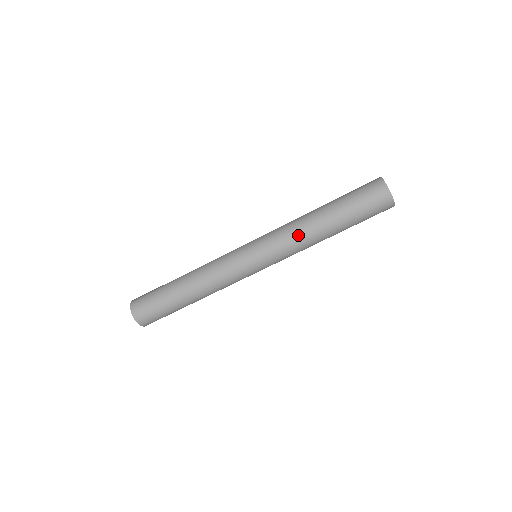
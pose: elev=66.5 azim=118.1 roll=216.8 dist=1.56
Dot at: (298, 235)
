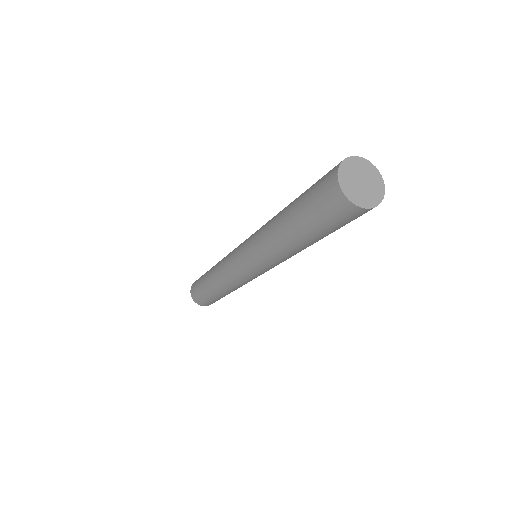
Dot at: (267, 247)
